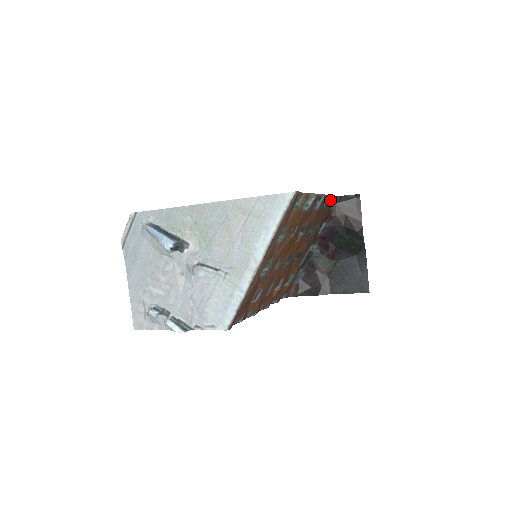
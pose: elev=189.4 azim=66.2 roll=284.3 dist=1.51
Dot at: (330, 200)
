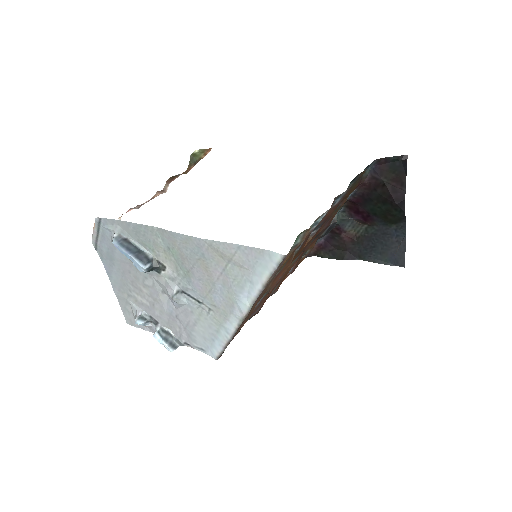
Dot at: (360, 175)
